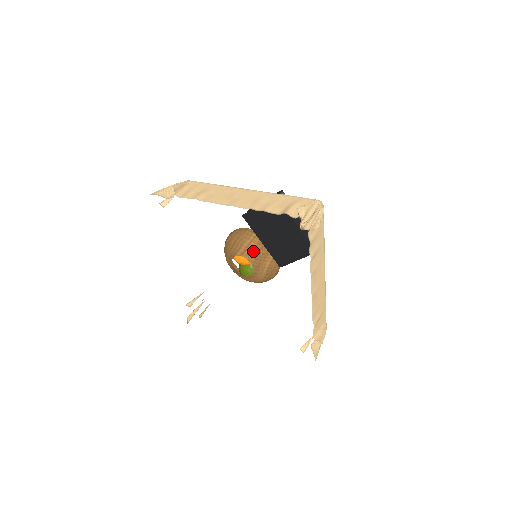
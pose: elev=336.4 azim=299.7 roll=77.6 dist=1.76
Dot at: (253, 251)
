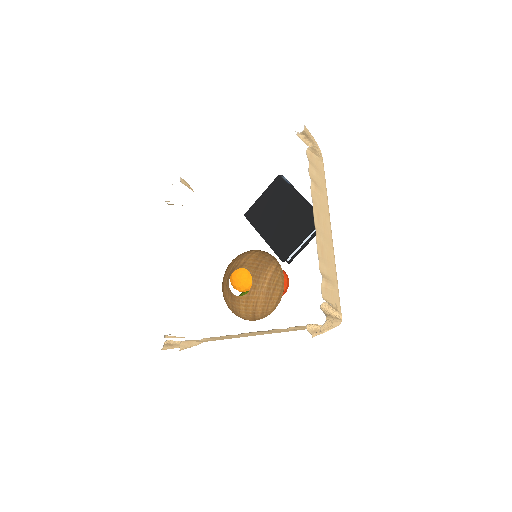
Dot at: (253, 261)
